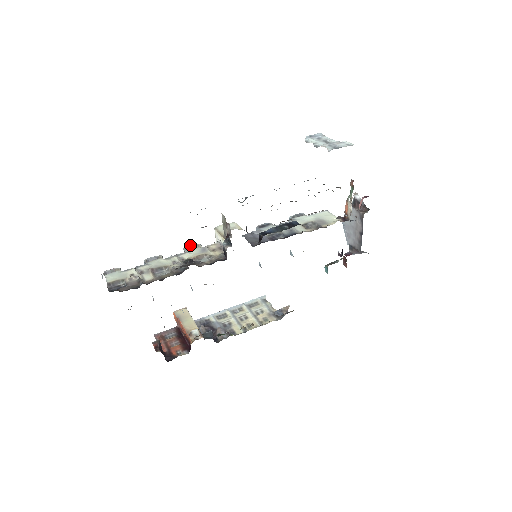
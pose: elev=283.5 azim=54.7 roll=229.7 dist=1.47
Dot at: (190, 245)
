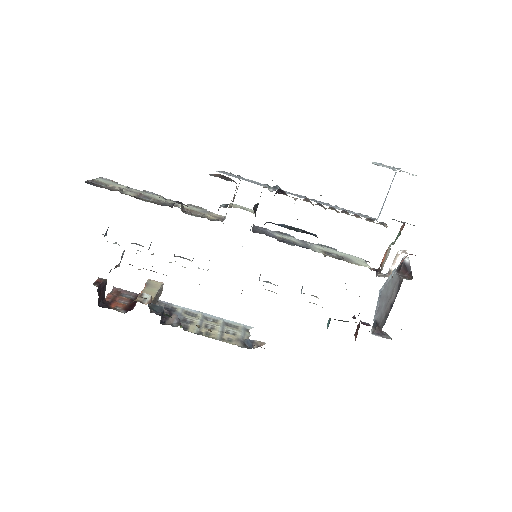
Dot at: occluded
